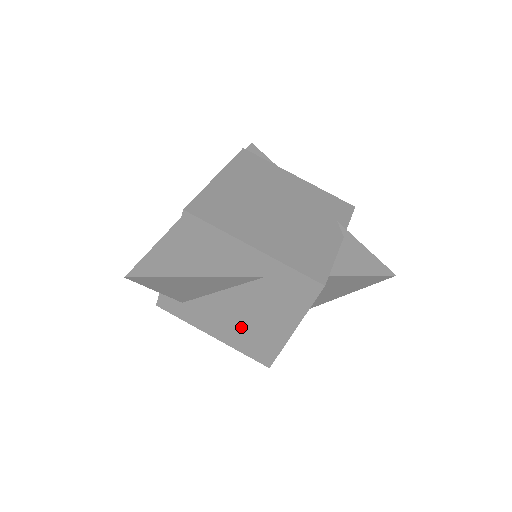
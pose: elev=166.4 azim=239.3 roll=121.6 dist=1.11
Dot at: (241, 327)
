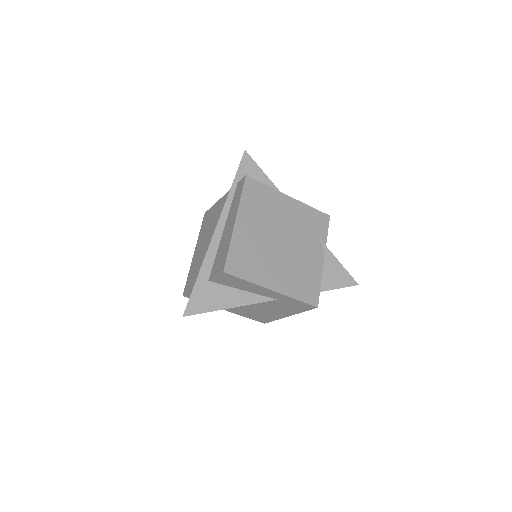
Dot at: (250, 310)
